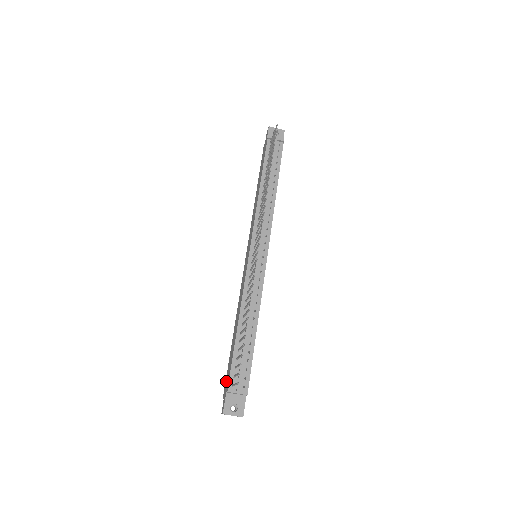
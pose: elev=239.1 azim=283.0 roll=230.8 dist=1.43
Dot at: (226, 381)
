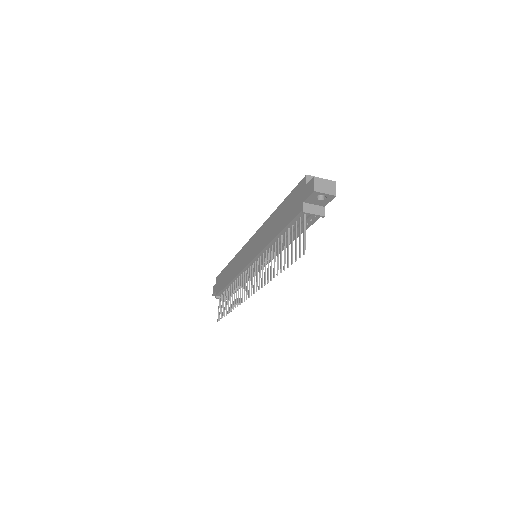
Dot at: (218, 281)
